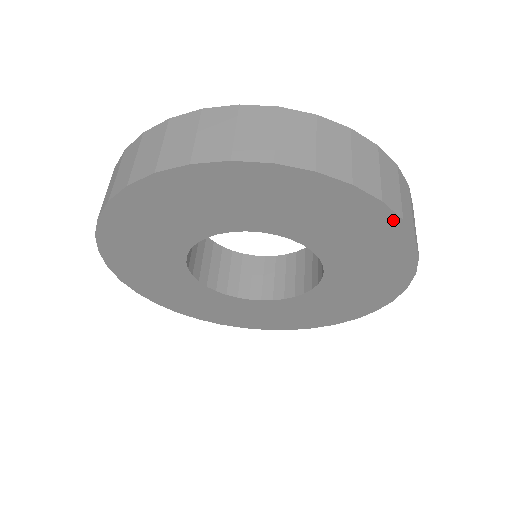
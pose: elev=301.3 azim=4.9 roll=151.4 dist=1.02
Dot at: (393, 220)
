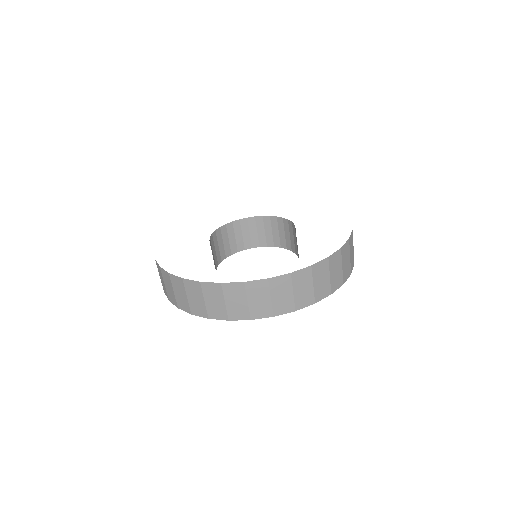
Dot at: occluded
